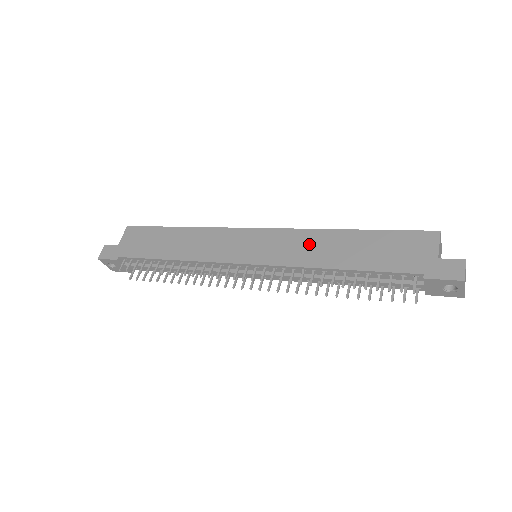
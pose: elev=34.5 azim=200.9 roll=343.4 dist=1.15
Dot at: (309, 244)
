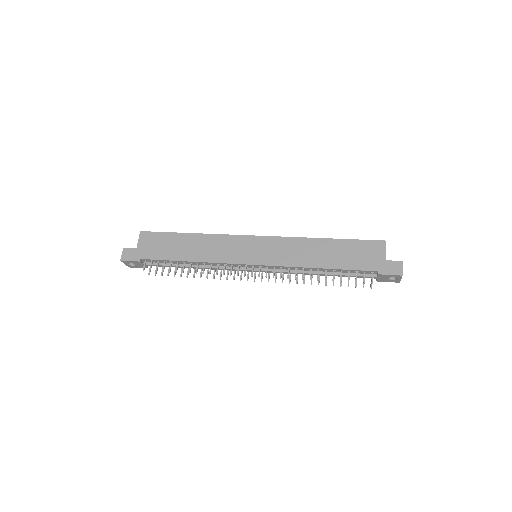
Dot at: (298, 249)
